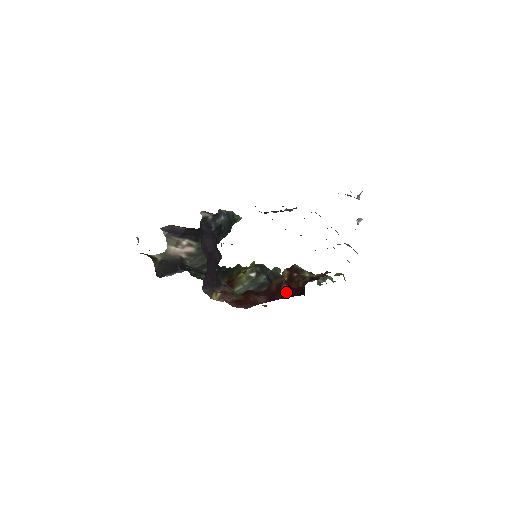
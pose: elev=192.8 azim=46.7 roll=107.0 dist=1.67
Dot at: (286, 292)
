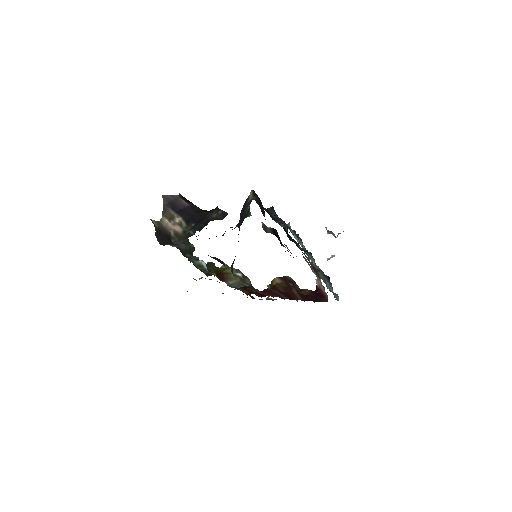
Dot at: (300, 296)
